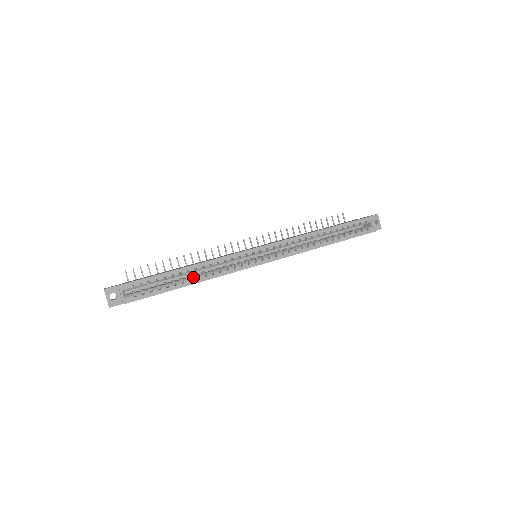
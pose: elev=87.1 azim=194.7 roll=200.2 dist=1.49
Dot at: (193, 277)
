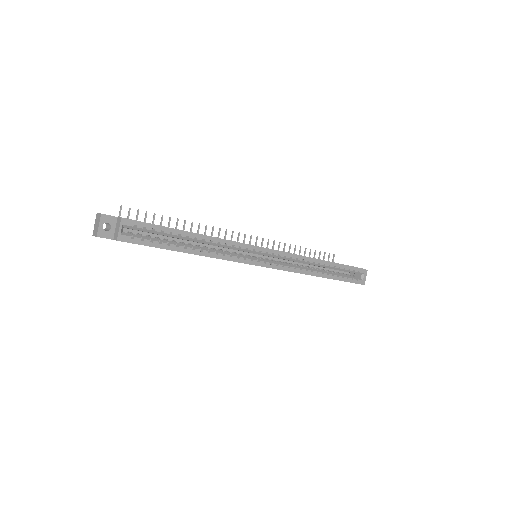
Dot at: (197, 247)
